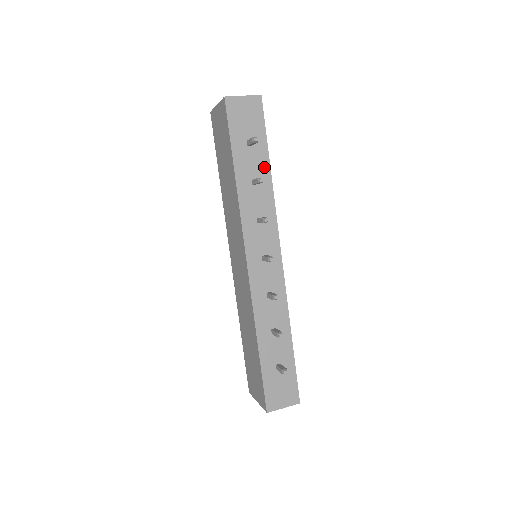
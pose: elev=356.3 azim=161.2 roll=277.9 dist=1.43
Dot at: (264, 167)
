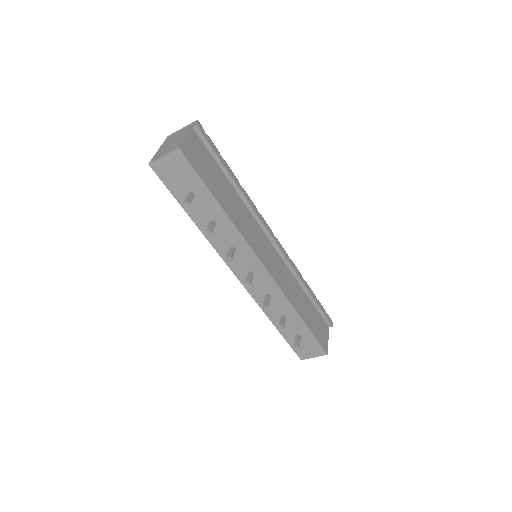
Dot at: (215, 208)
